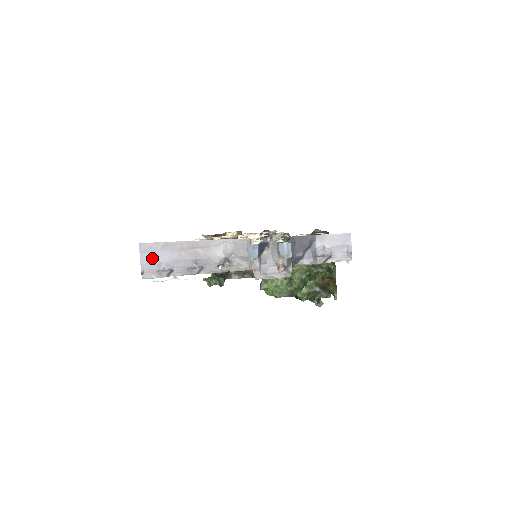
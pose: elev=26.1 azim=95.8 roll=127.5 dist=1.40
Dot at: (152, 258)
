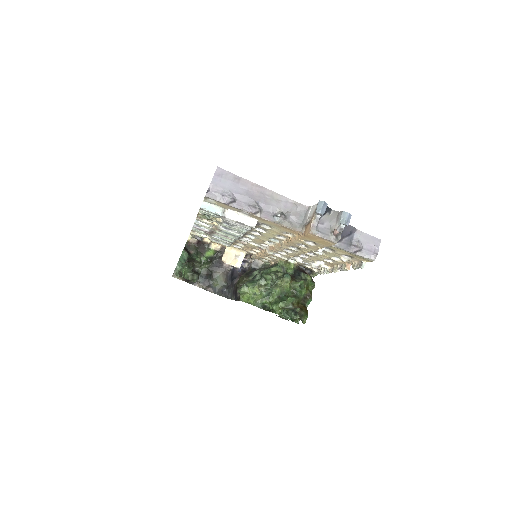
Dot at: (223, 183)
